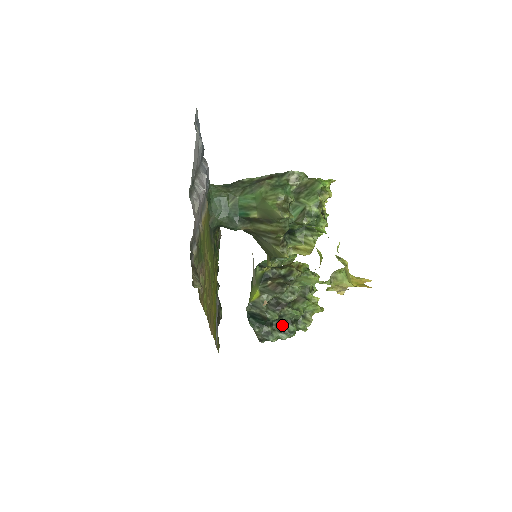
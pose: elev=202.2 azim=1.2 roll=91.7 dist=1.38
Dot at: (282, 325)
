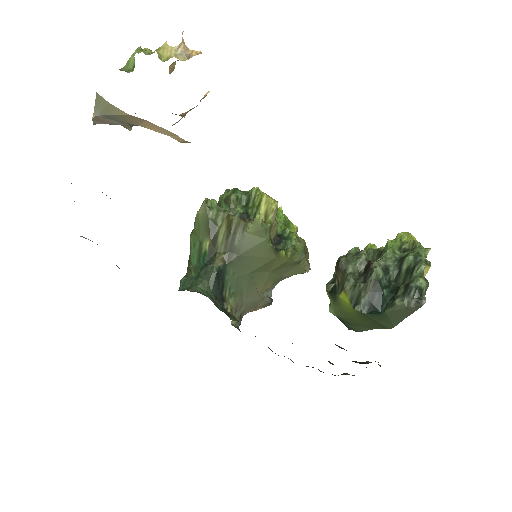
Dot at: (403, 272)
